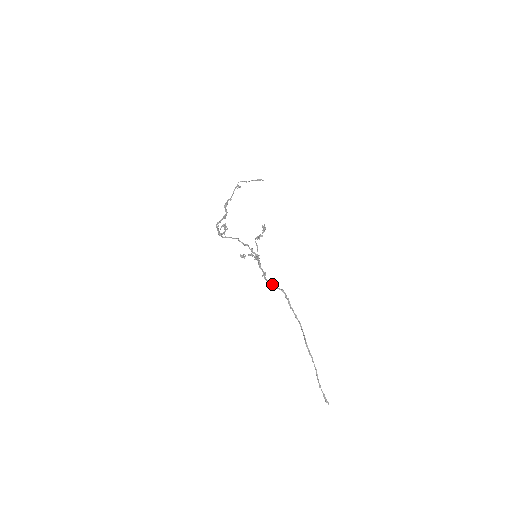
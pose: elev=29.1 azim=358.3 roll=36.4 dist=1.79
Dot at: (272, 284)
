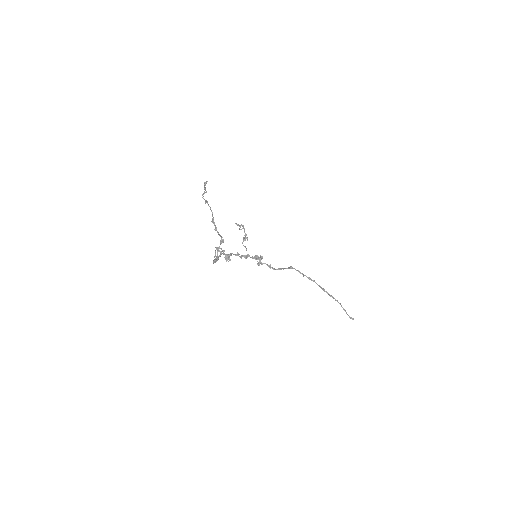
Dot at: occluded
